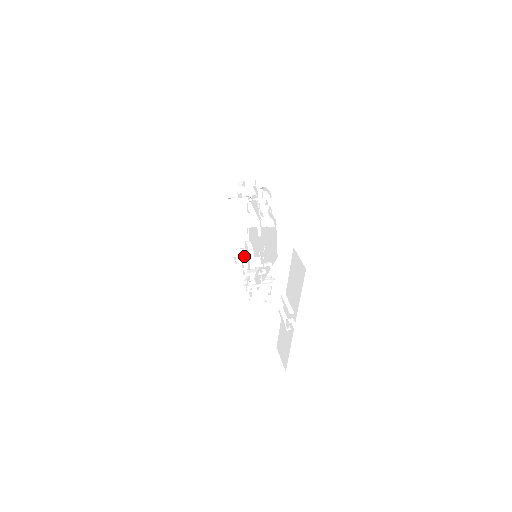
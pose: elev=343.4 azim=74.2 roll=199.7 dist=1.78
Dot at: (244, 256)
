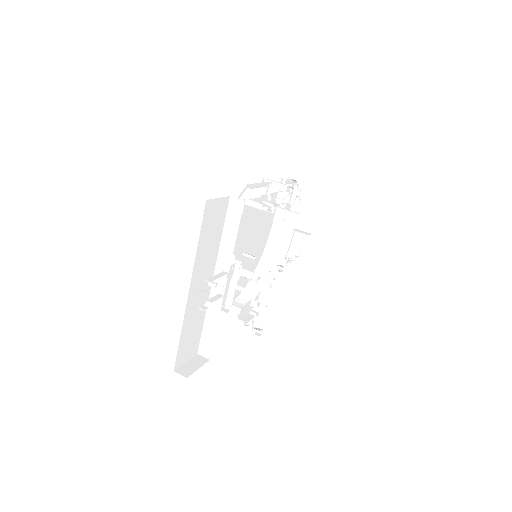
Dot at: (267, 276)
